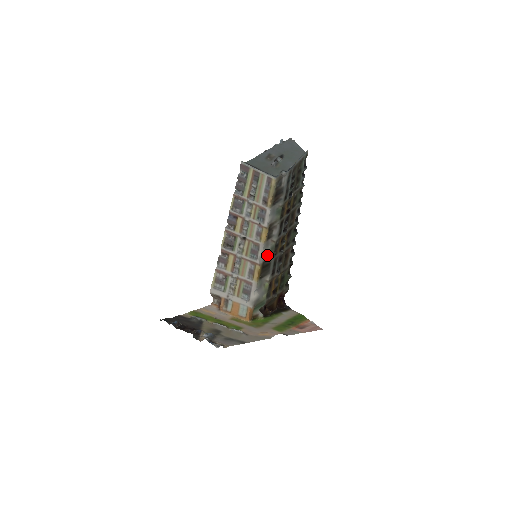
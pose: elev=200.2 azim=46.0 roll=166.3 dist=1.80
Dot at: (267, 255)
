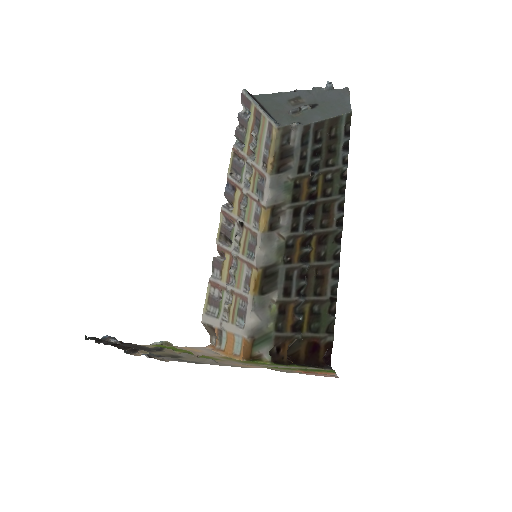
Dot at: (272, 257)
